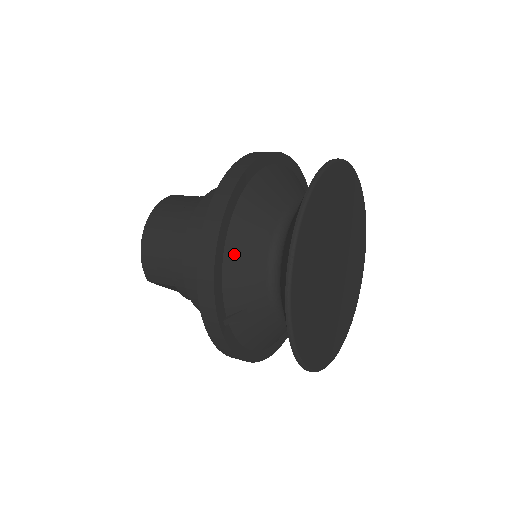
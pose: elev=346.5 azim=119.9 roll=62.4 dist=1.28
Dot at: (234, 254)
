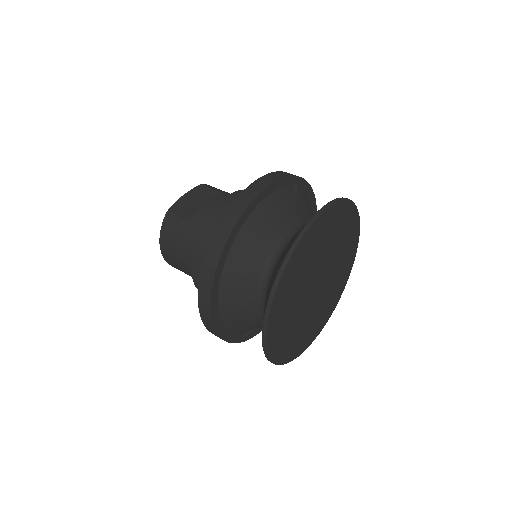
Dot at: (232, 324)
